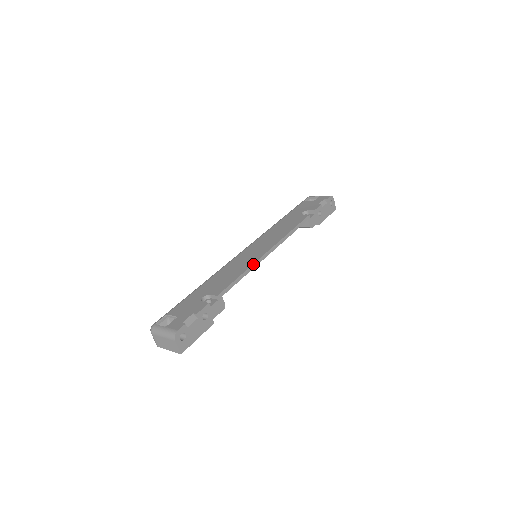
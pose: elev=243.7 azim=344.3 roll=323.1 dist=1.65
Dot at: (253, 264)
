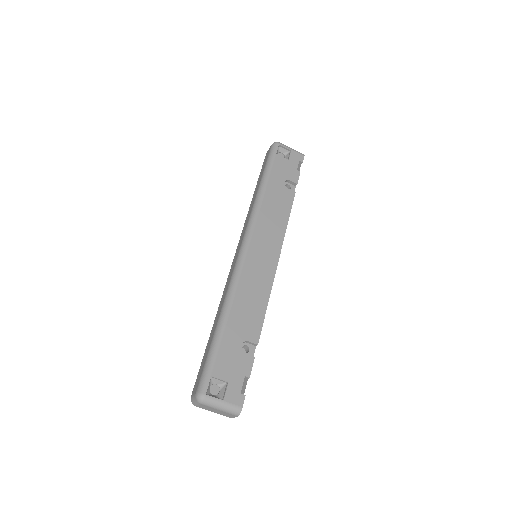
Dot at: occluded
